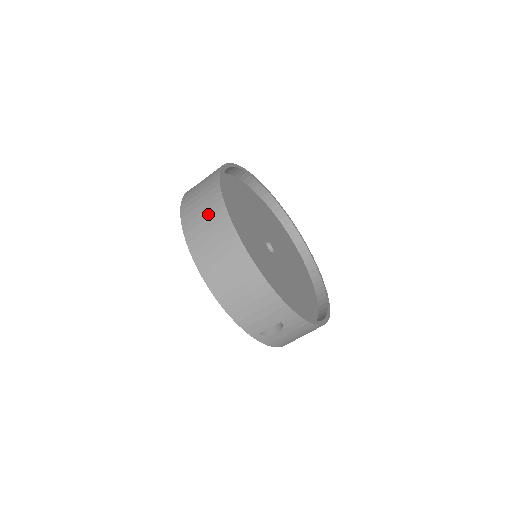
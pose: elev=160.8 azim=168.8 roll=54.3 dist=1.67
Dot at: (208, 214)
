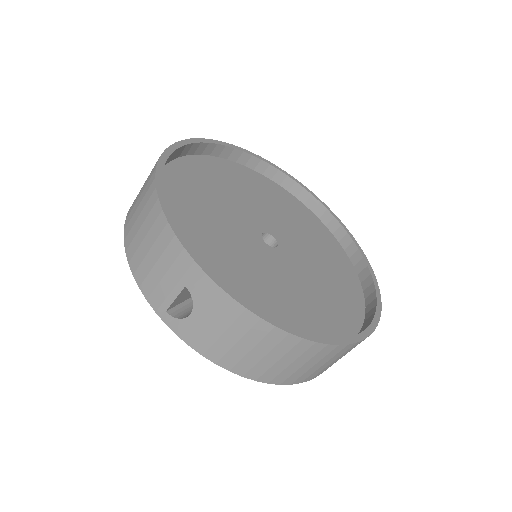
Dot at: occluded
